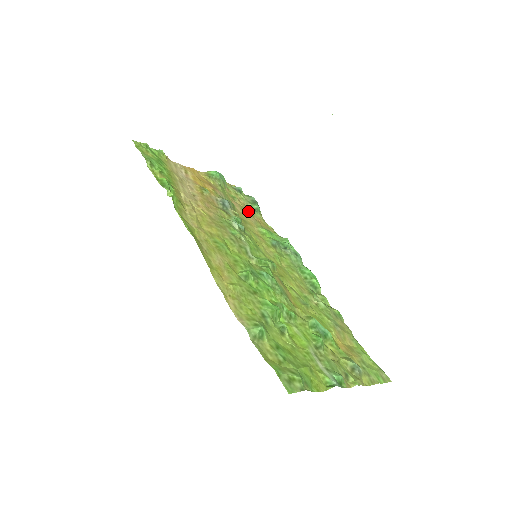
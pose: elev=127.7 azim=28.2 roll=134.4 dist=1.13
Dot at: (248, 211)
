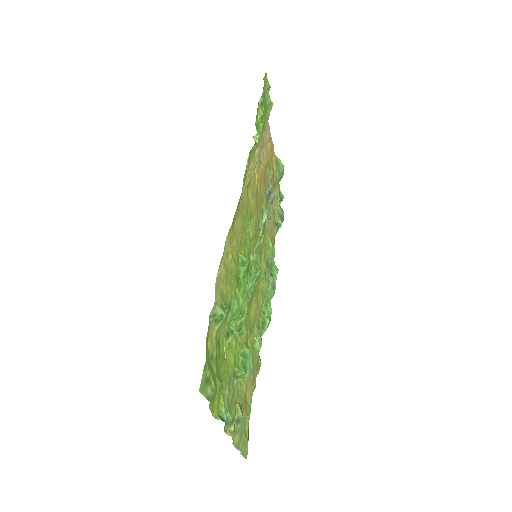
Dot at: (274, 219)
